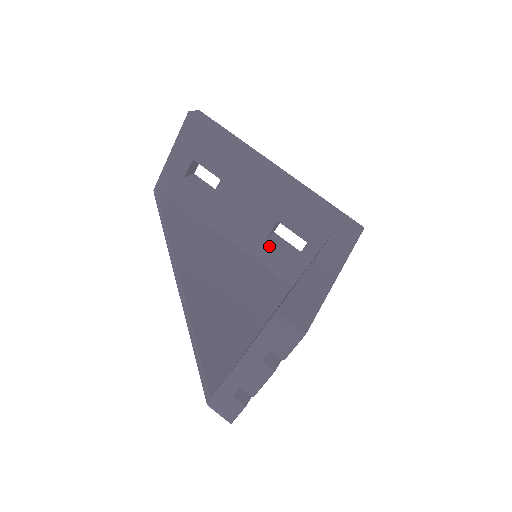
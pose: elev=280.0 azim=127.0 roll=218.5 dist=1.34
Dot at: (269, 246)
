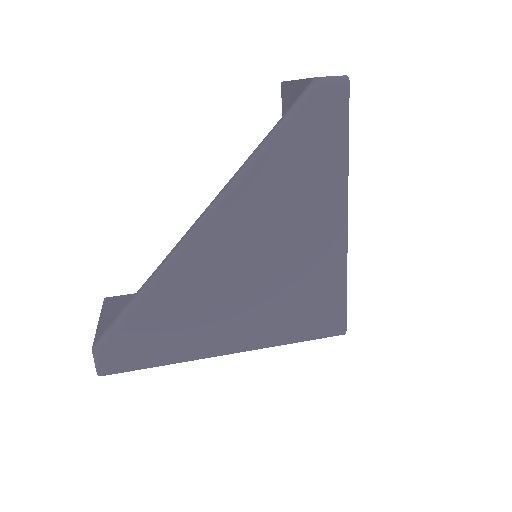
Dot at: occluded
